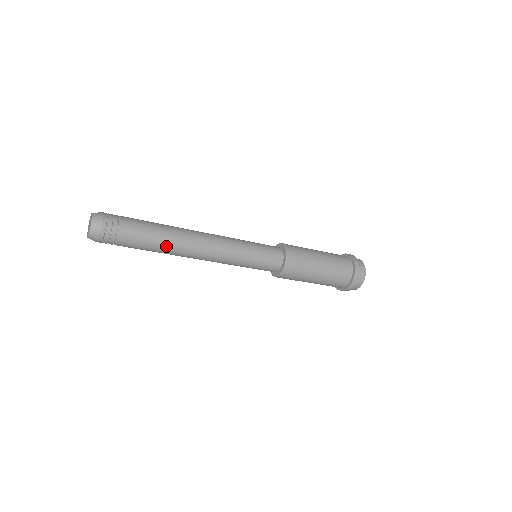
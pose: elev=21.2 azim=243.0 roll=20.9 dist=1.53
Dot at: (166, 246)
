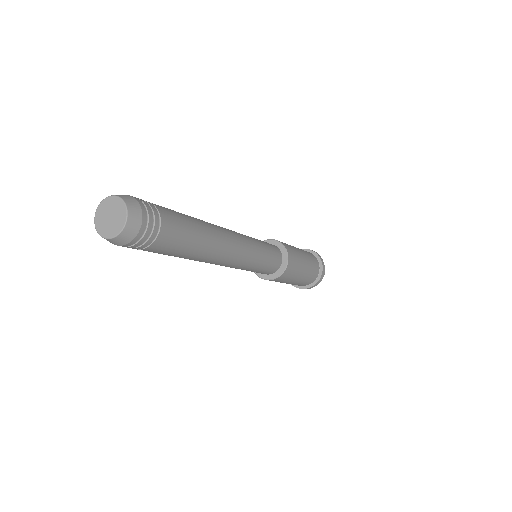
Dot at: (204, 244)
